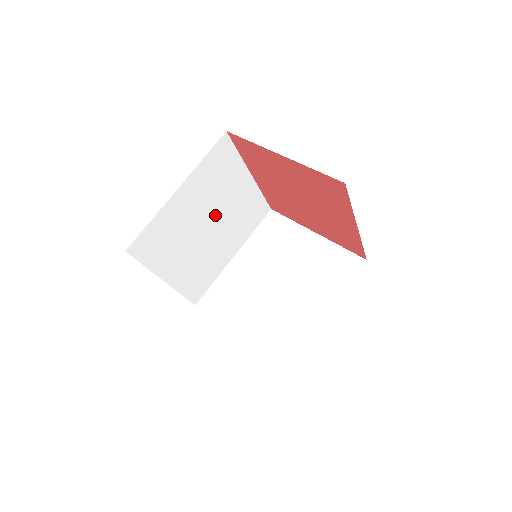
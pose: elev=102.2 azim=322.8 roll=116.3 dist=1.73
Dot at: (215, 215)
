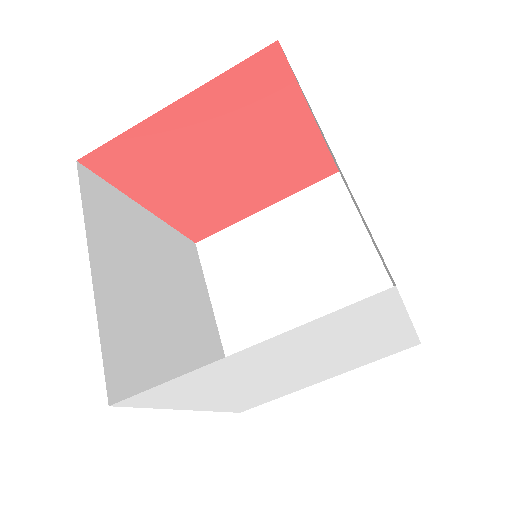
Dot at: (158, 280)
